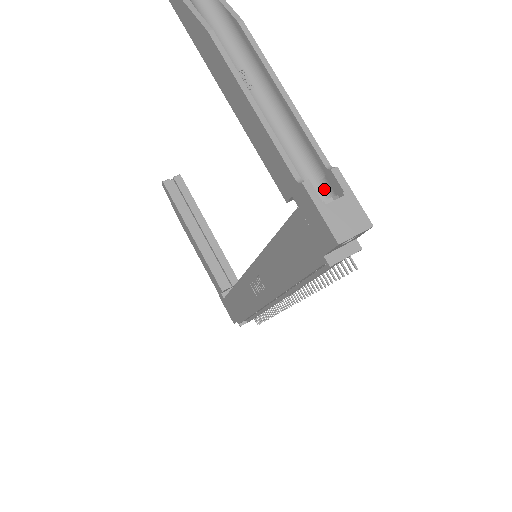
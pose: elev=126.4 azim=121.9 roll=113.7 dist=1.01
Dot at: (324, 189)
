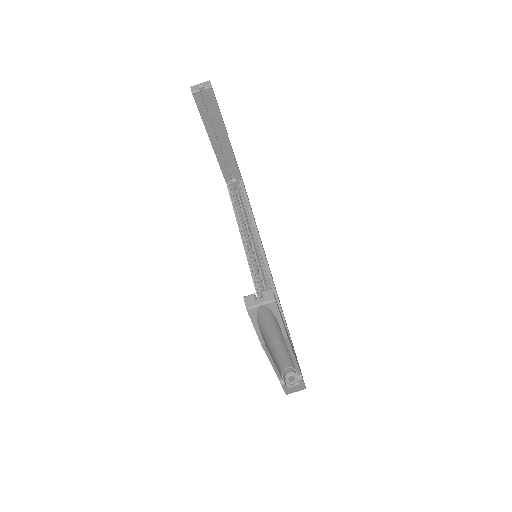
Dot at: (294, 370)
